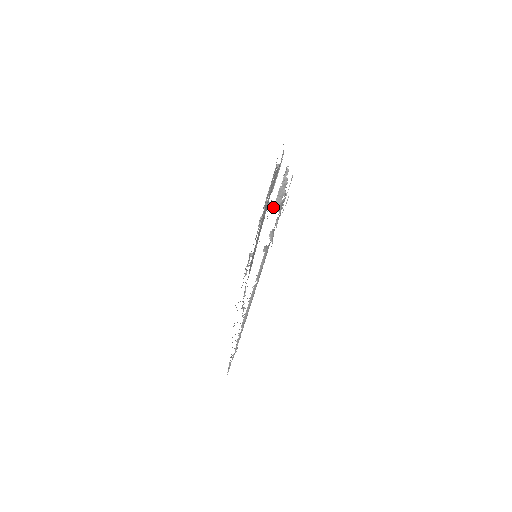
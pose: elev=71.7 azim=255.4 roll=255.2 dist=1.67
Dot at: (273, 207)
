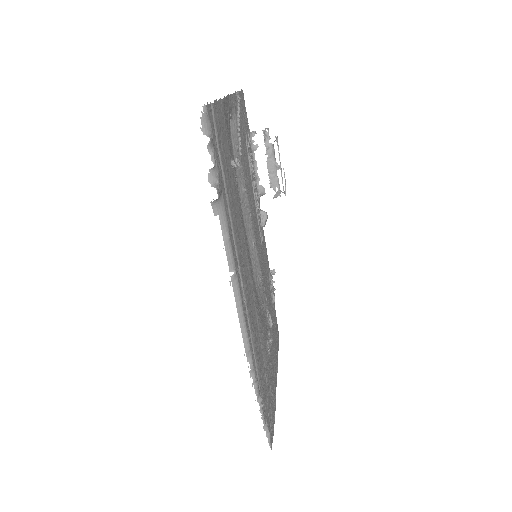
Dot at: (233, 162)
